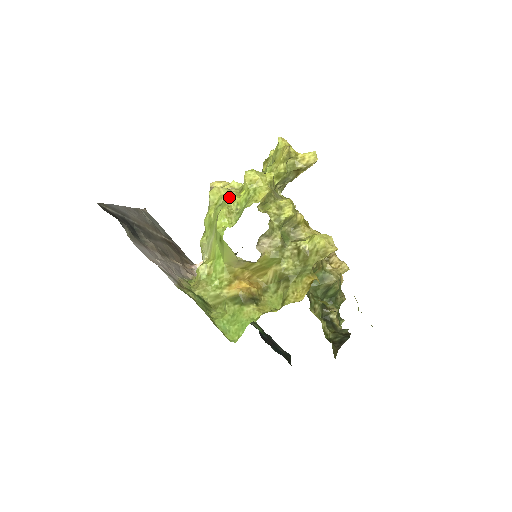
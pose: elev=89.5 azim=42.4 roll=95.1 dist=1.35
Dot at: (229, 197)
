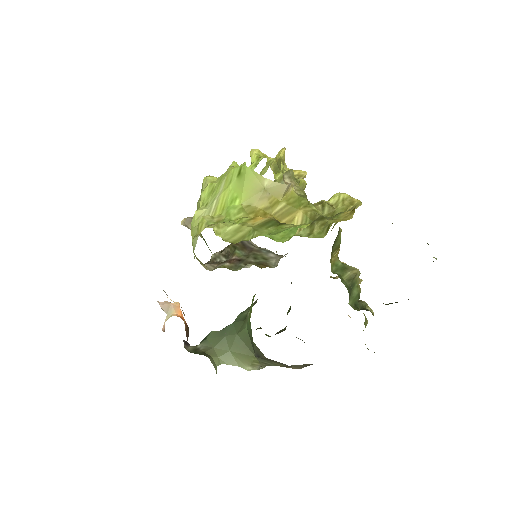
Dot at: occluded
